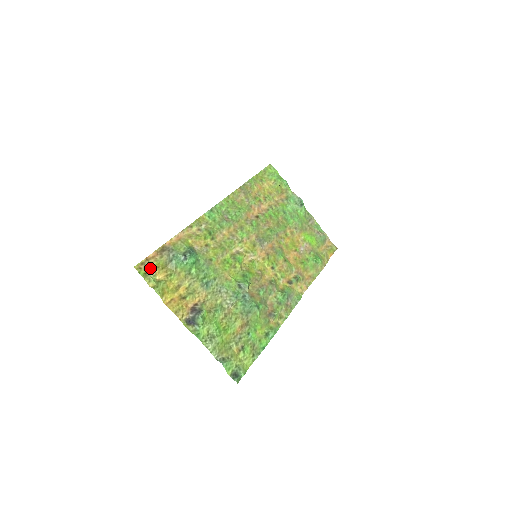
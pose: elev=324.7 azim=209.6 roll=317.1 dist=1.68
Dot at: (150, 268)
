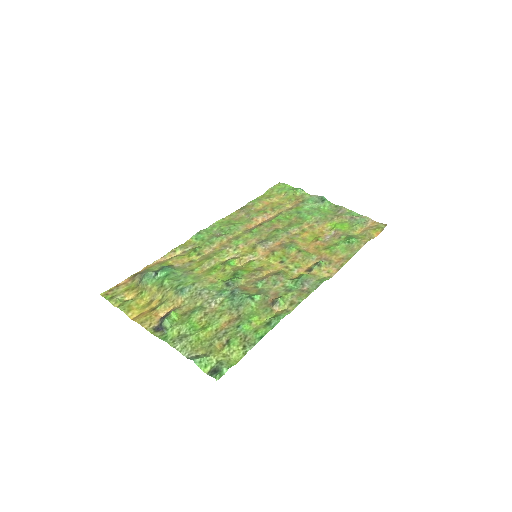
Dot at: (118, 292)
